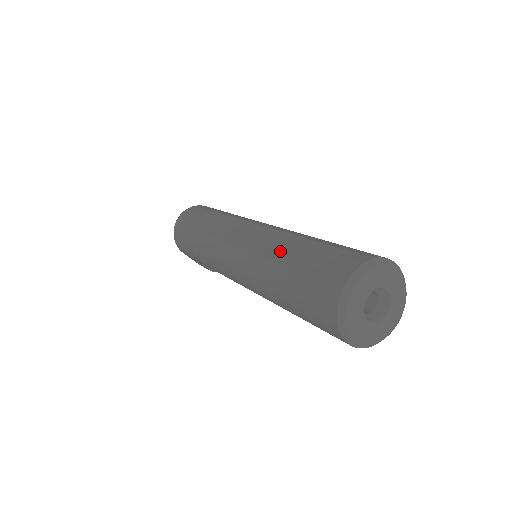
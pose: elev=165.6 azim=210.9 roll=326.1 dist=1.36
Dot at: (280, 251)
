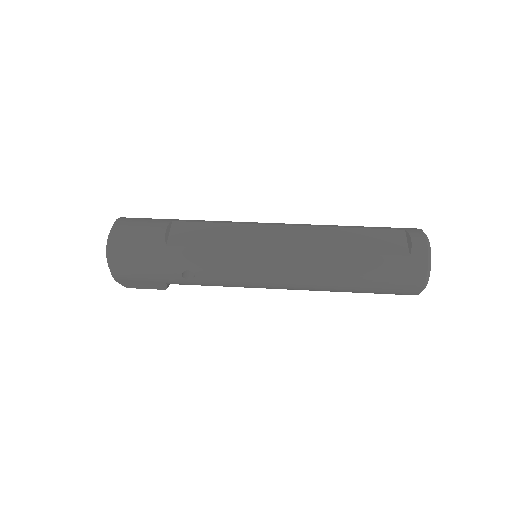
Dot at: (332, 243)
